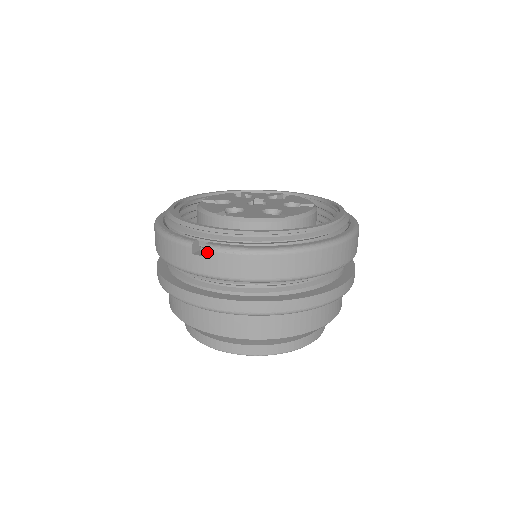
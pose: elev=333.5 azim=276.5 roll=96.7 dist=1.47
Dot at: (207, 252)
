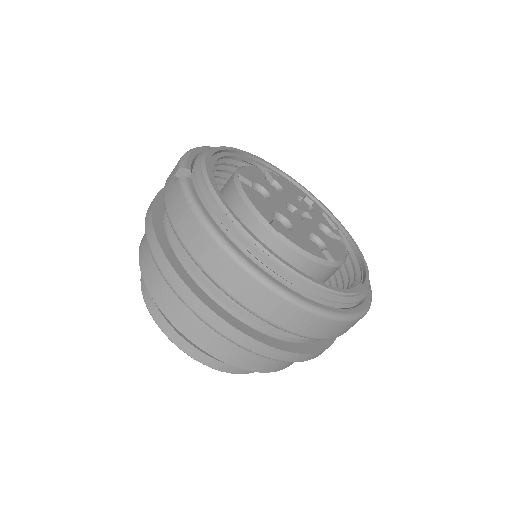
Dot at: (178, 182)
